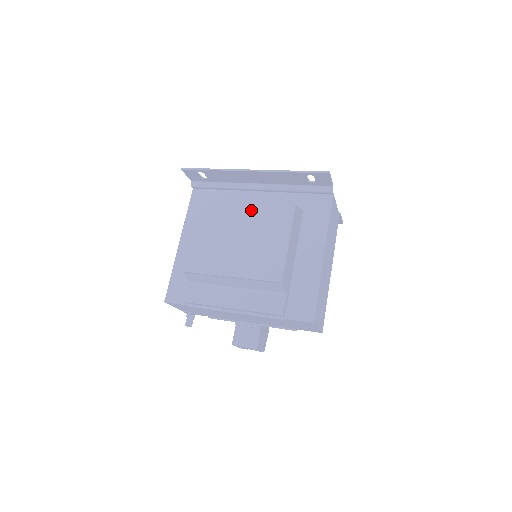
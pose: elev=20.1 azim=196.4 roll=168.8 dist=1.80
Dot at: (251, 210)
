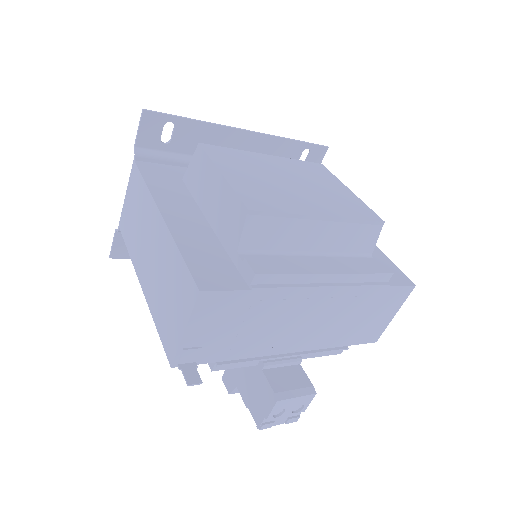
Dot at: (281, 161)
